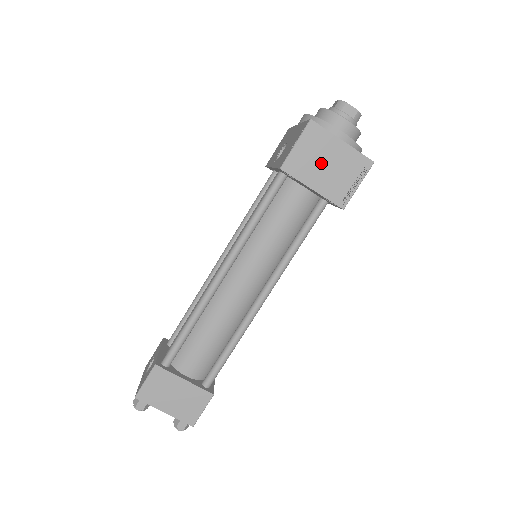
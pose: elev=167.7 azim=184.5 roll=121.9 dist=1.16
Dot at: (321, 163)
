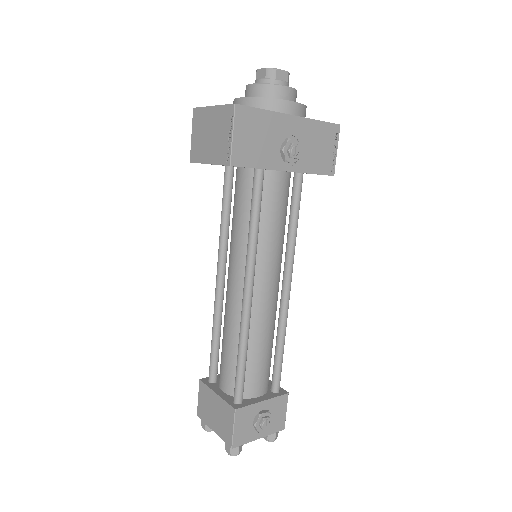
Dot at: (207, 137)
